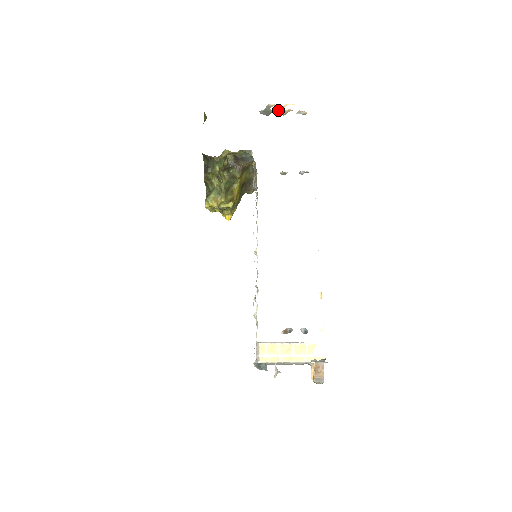
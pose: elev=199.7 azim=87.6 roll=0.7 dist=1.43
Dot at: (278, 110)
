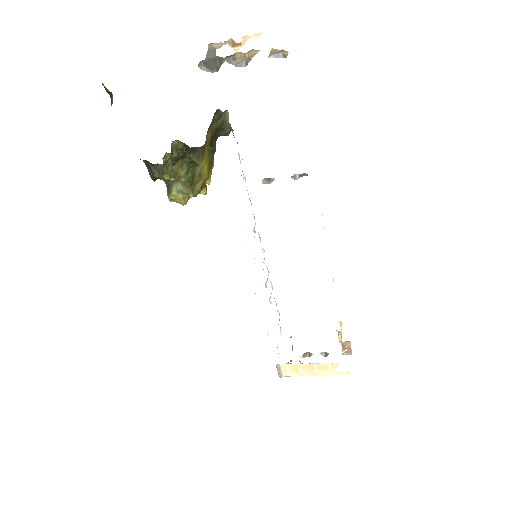
Dot at: (231, 55)
